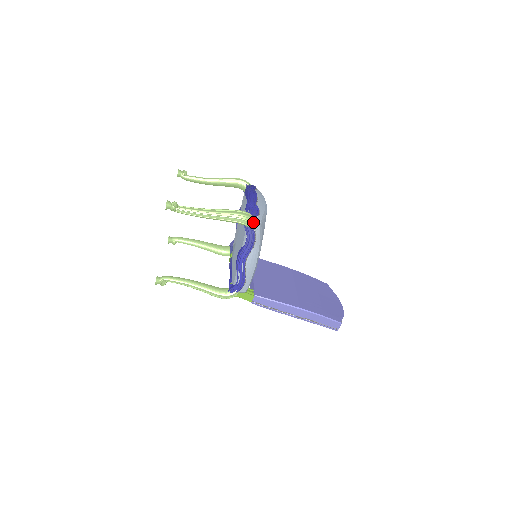
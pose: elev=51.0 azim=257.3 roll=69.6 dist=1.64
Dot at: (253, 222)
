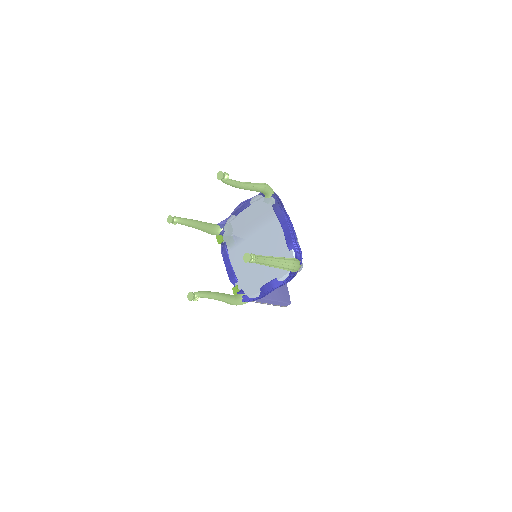
Dot at: (299, 268)
